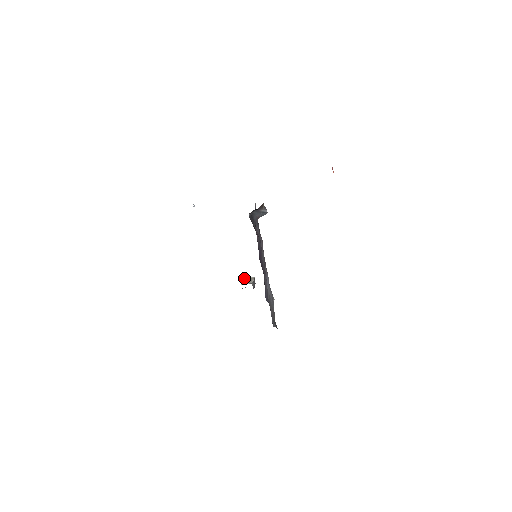
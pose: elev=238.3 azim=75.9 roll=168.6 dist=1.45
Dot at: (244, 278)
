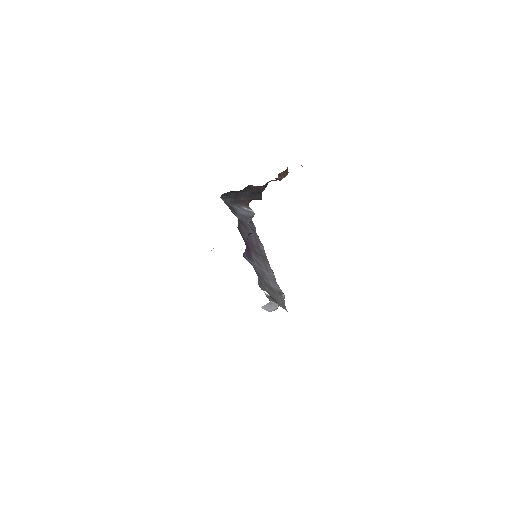
Dot at: occluded
